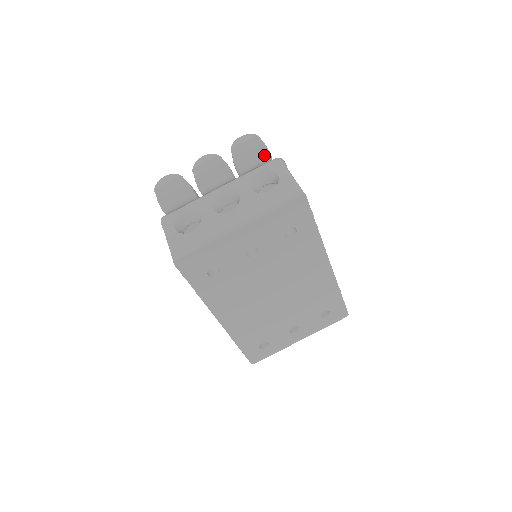
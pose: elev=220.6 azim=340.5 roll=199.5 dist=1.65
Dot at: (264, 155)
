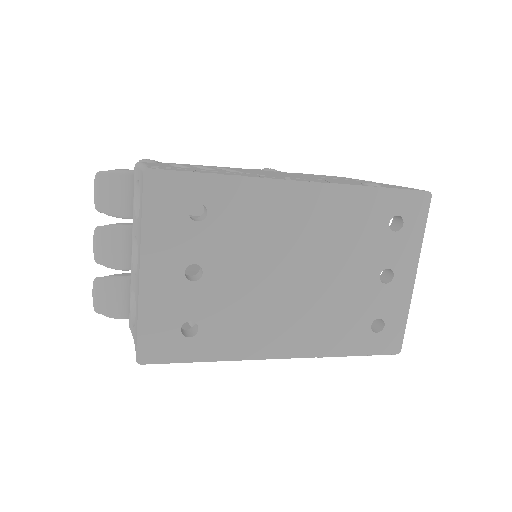
Dot at: (120, 179)
